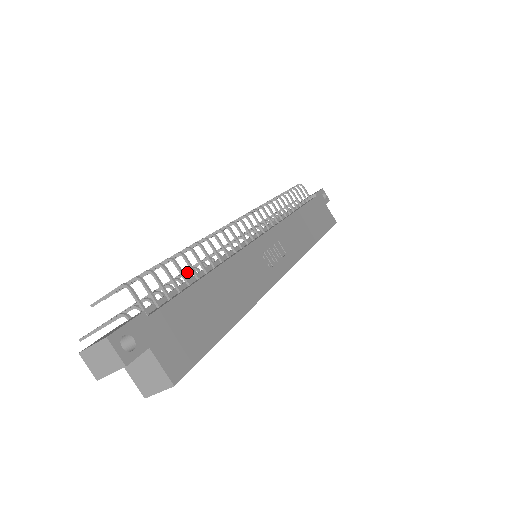
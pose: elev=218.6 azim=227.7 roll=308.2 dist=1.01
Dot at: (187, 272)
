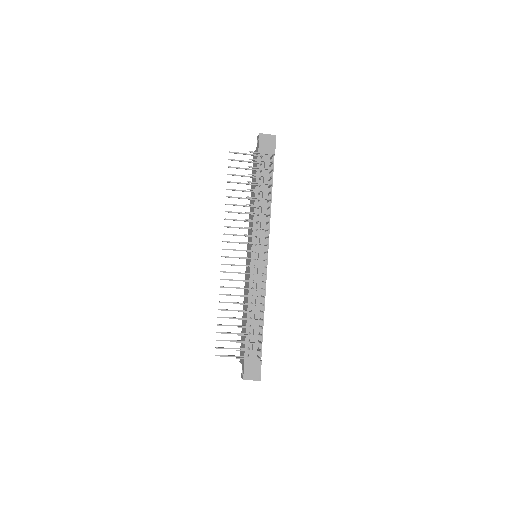
Dot at: (251, 311)
